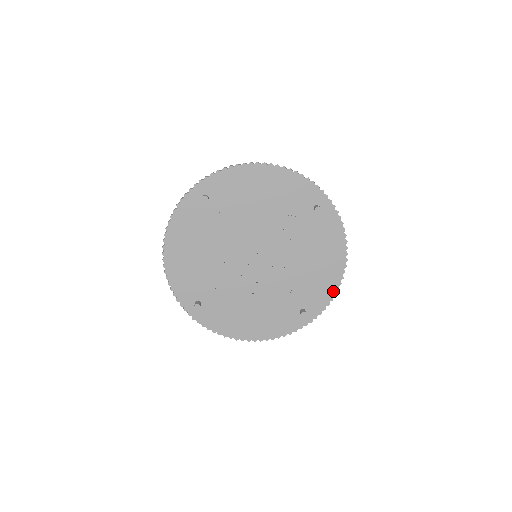
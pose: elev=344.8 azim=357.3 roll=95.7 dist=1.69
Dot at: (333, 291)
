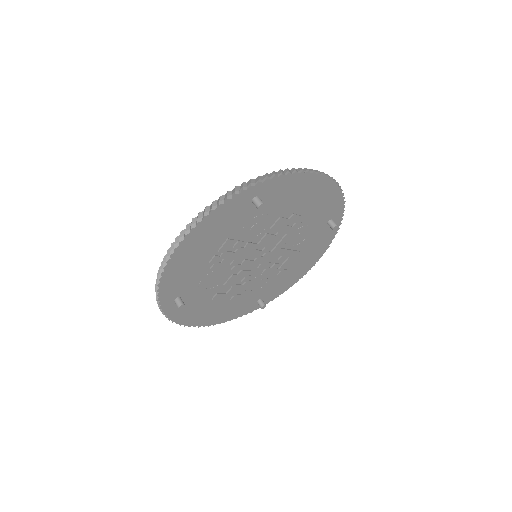
Dot at: (337, 193)
